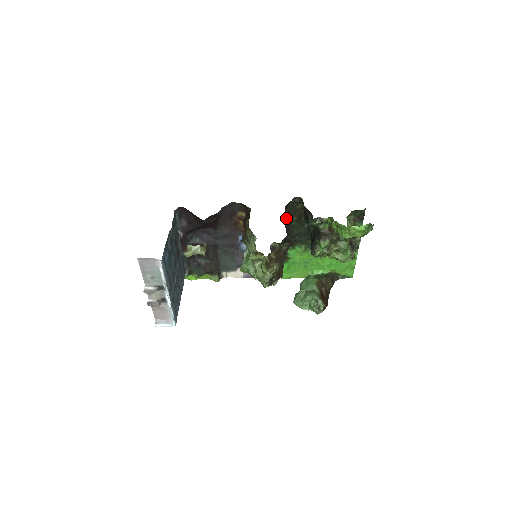
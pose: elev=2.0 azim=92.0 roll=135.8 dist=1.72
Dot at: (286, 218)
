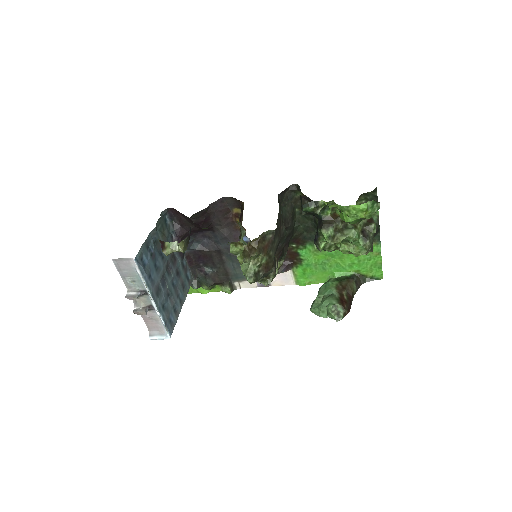
Dot at: (284, 209)
